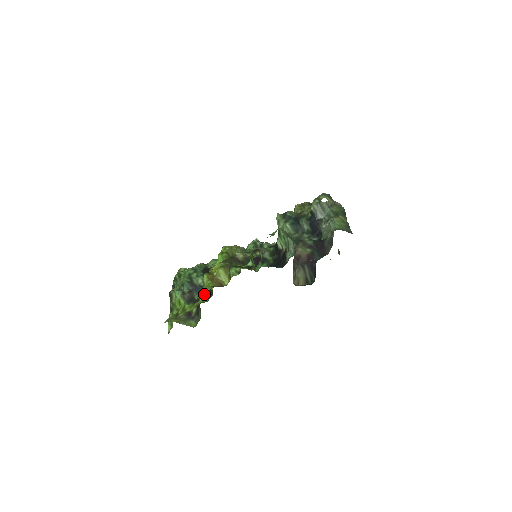
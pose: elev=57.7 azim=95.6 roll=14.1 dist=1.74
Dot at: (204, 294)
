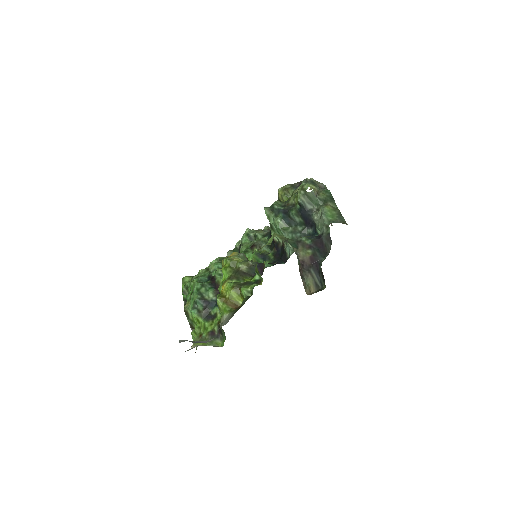
Dot at: occluded
